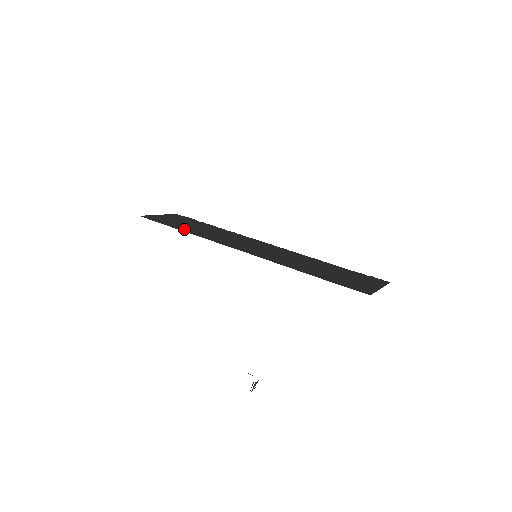
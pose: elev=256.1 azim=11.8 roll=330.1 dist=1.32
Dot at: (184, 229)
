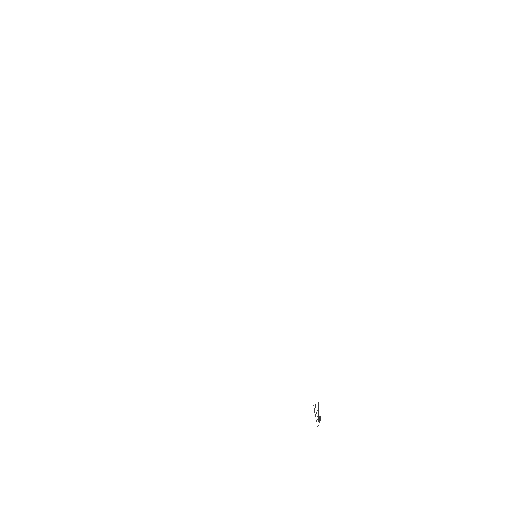
Dot at: occluded
